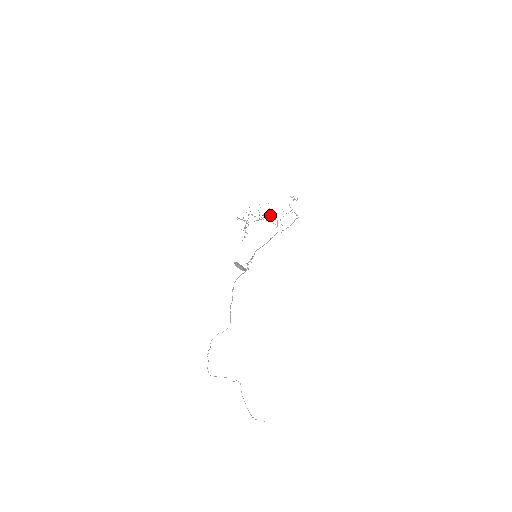
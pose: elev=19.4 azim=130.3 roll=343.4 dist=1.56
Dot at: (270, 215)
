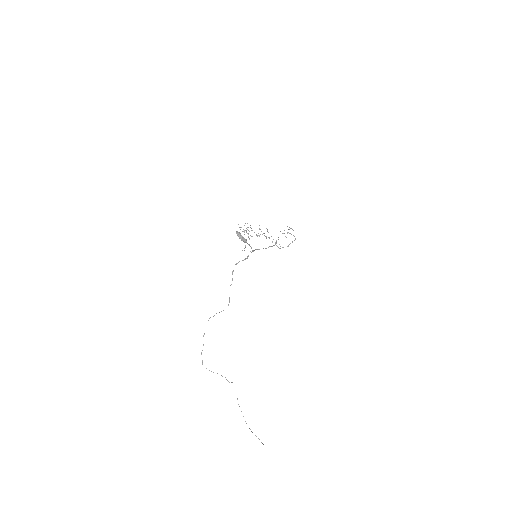
Dot at: occluded
